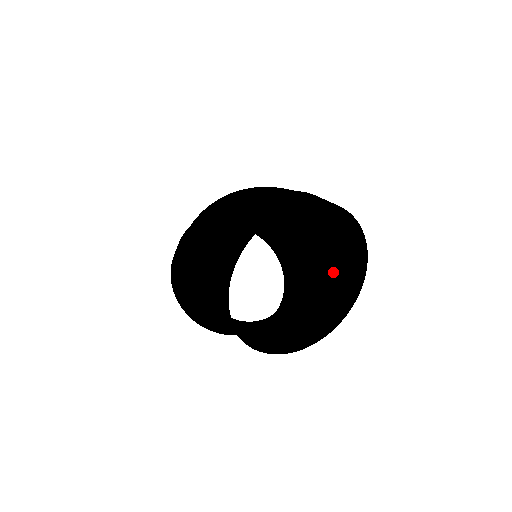
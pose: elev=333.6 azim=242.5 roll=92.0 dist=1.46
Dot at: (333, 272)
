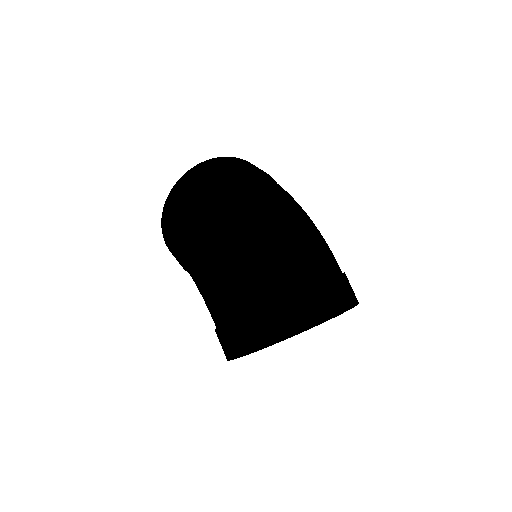
Dot at: occluded
